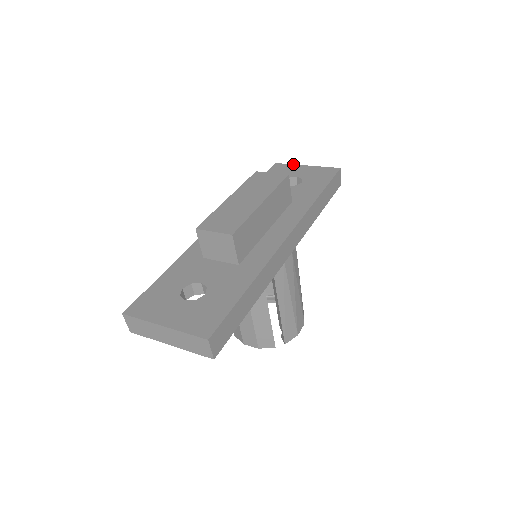
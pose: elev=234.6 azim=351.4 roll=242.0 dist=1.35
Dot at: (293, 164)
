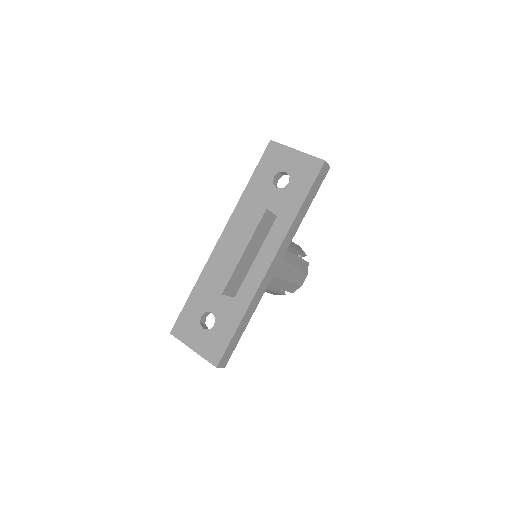
Dot at: (285, 145)
